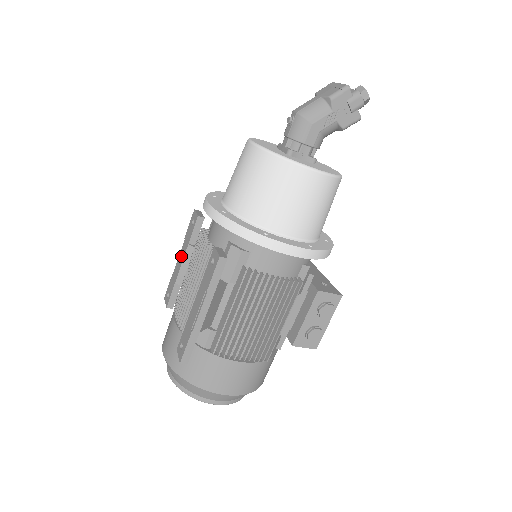
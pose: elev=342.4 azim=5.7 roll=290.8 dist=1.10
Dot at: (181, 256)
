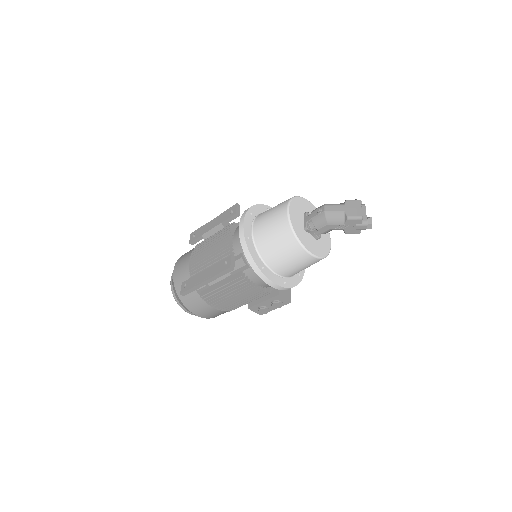
Dot at: (214, 223)
